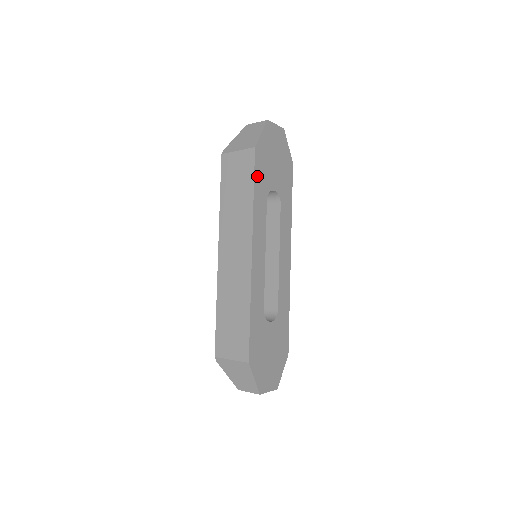
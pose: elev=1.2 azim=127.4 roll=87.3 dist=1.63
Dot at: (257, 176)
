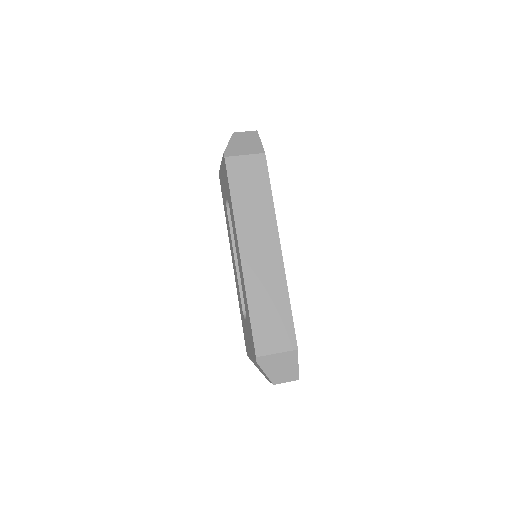
Dot at: (268, 179)
